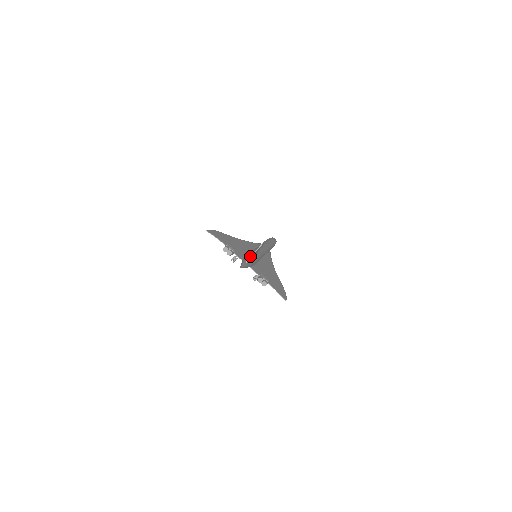
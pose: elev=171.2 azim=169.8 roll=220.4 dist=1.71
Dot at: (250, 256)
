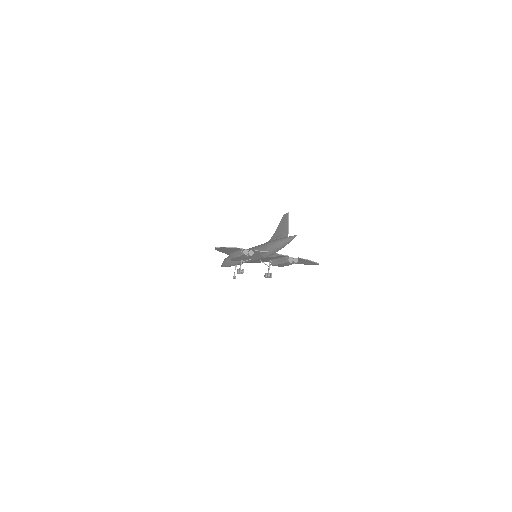
Dot at: (279, 236)
